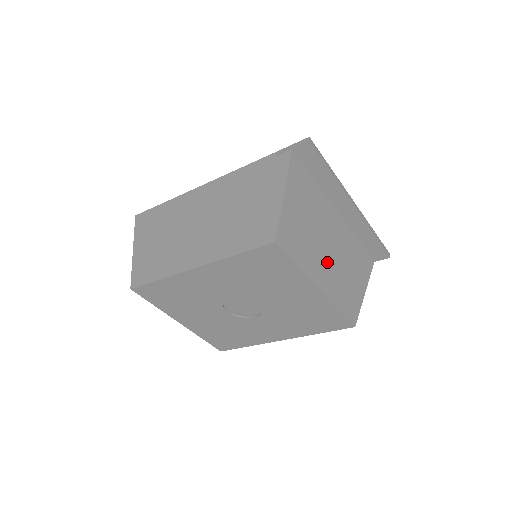
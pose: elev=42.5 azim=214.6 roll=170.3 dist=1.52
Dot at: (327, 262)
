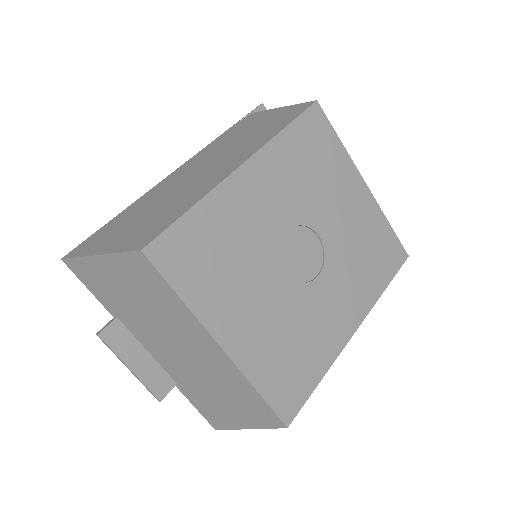
Dot at: occluded
